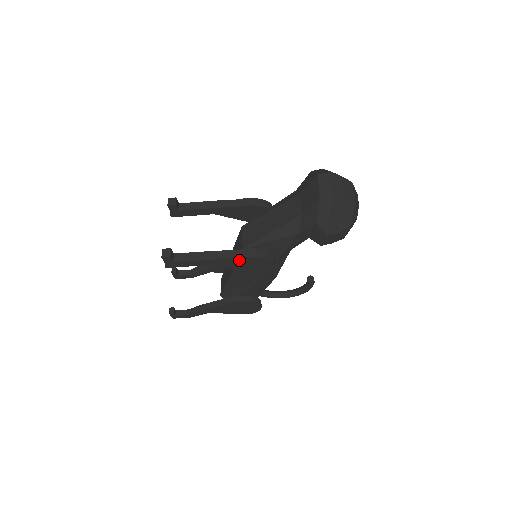
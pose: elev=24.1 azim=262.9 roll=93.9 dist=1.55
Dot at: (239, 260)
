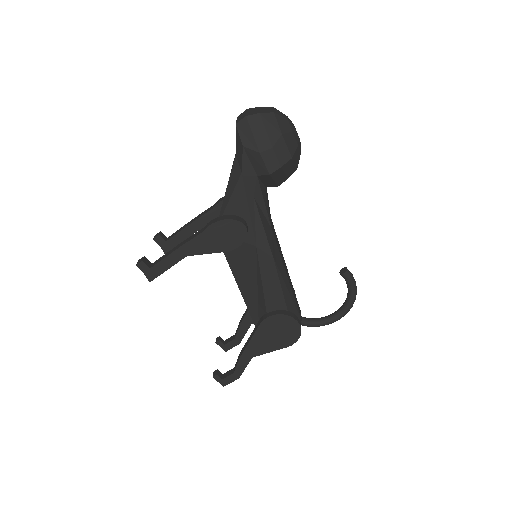
Dot at: (205, 235)
